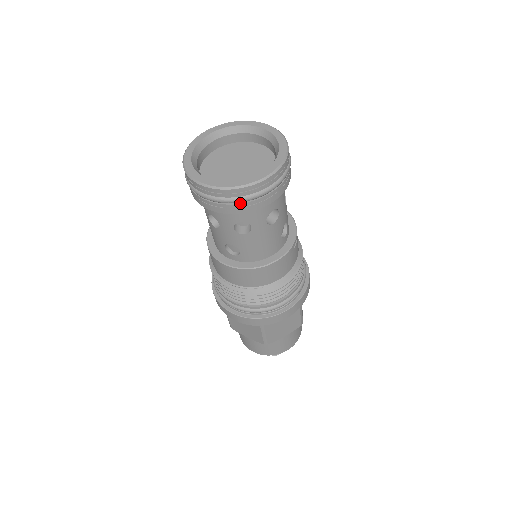
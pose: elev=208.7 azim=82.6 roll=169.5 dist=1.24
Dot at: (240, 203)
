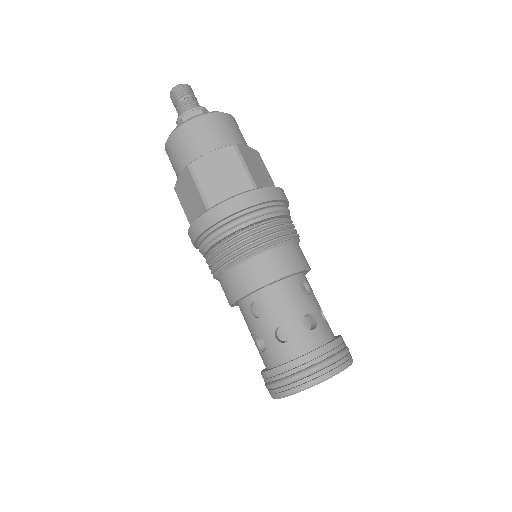
Dot at: occluded
